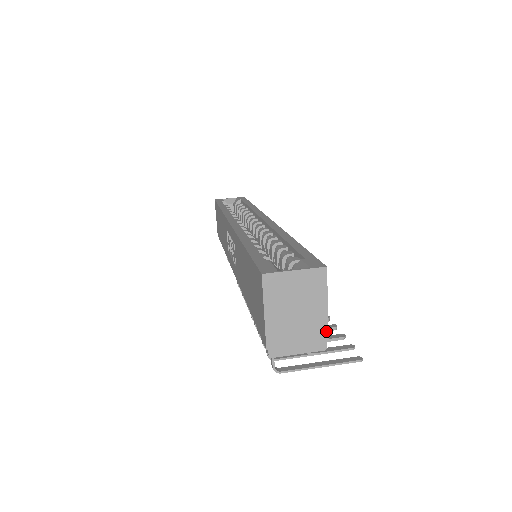
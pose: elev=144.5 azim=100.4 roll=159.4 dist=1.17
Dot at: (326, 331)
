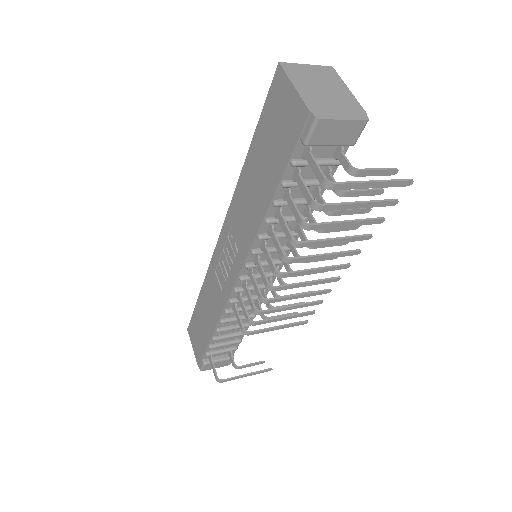
Dot at: (360, 107)
